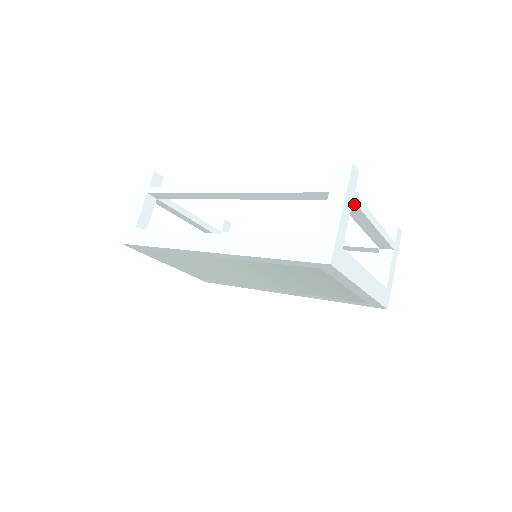
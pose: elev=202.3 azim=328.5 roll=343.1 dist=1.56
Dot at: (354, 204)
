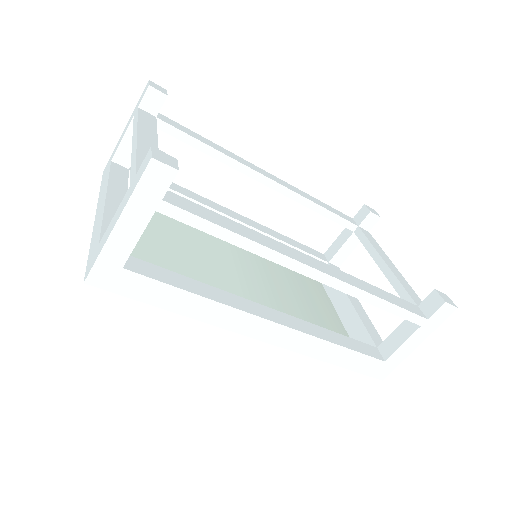
Dot at: occluded
